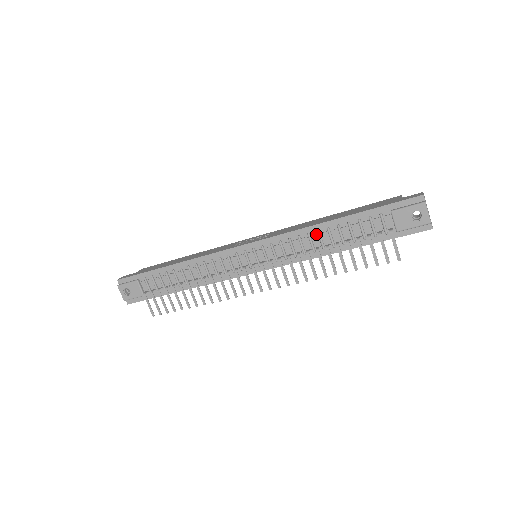
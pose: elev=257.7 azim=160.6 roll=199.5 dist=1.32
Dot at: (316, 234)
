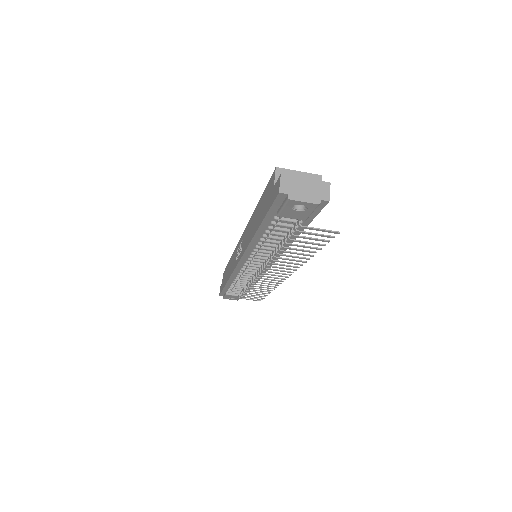
Dot at: (260, 246)
